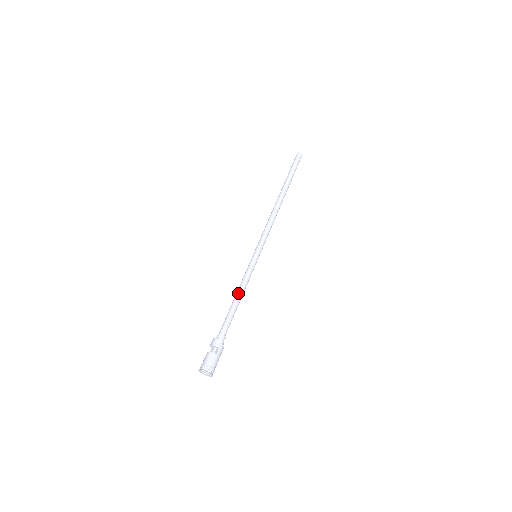
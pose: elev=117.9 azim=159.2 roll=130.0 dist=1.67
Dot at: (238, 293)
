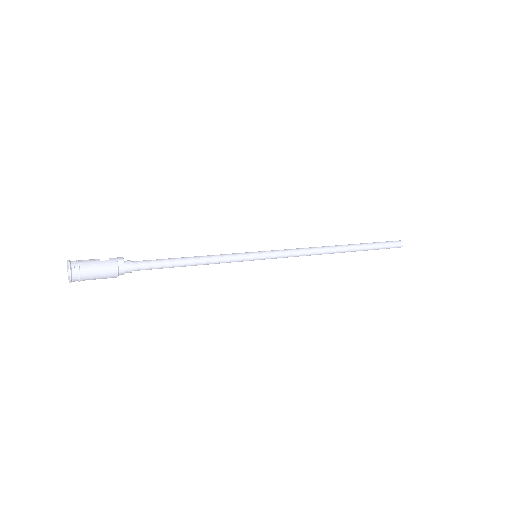
Dot at: (196, 256)
